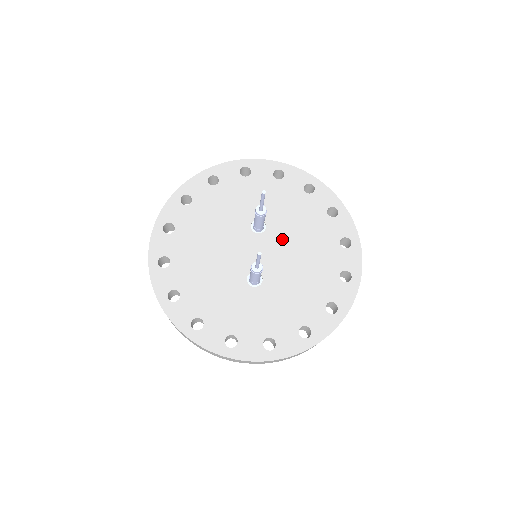
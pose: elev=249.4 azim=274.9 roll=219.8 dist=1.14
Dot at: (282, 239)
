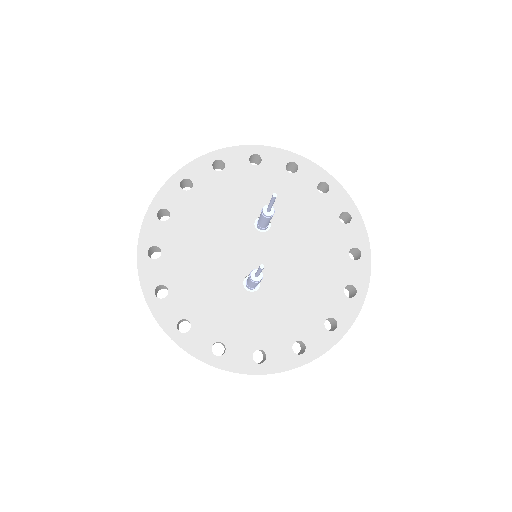
Dot at: (287, 242)
